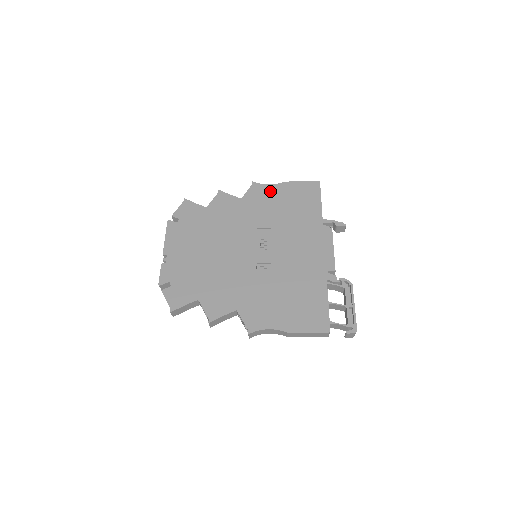
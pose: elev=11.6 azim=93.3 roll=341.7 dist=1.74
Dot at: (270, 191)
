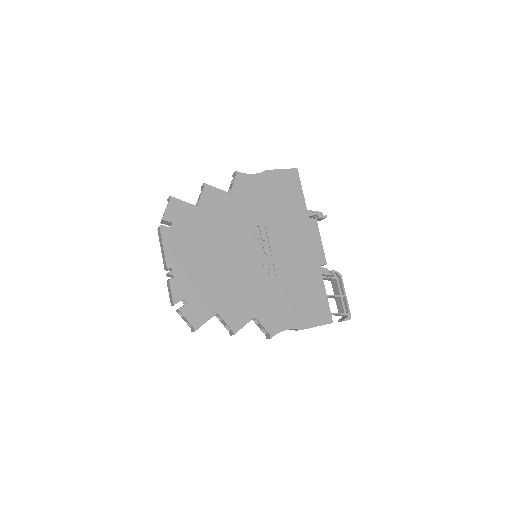
Dot at: (255, 182)
